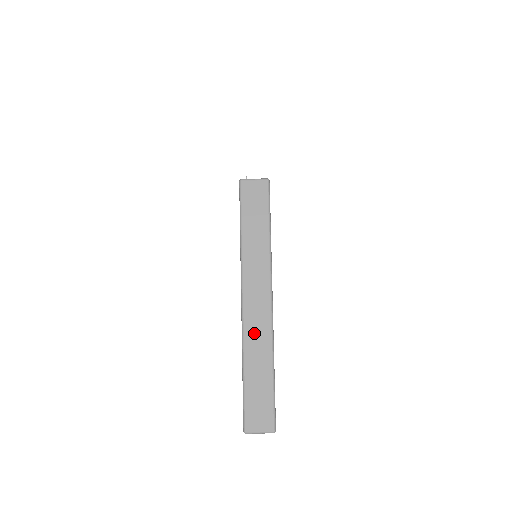
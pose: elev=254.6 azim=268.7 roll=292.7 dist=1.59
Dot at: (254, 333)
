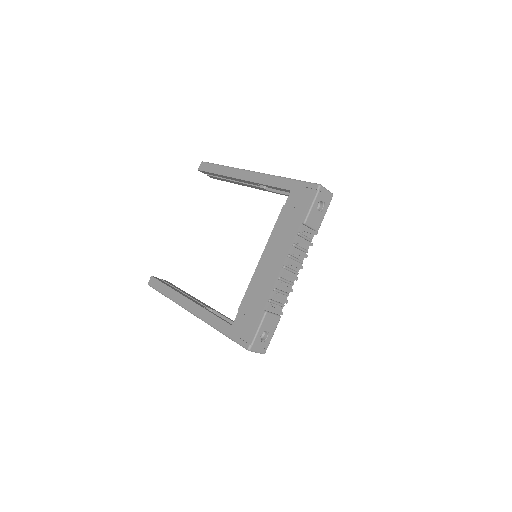
Dot at: occluded
